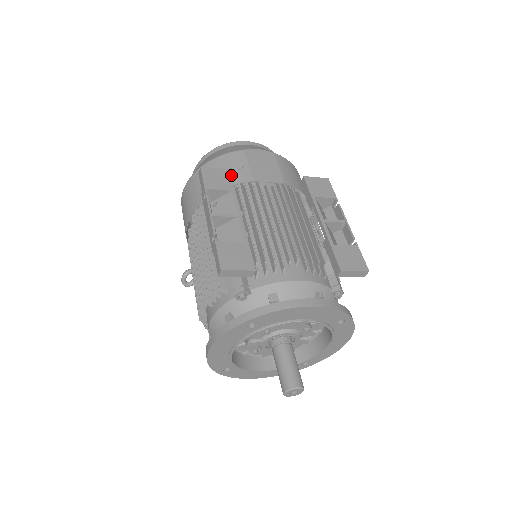
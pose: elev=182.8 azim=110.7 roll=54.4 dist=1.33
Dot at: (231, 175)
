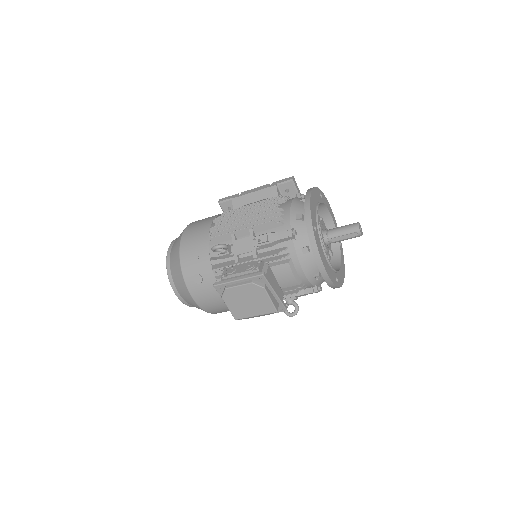
Dot at: occluded
